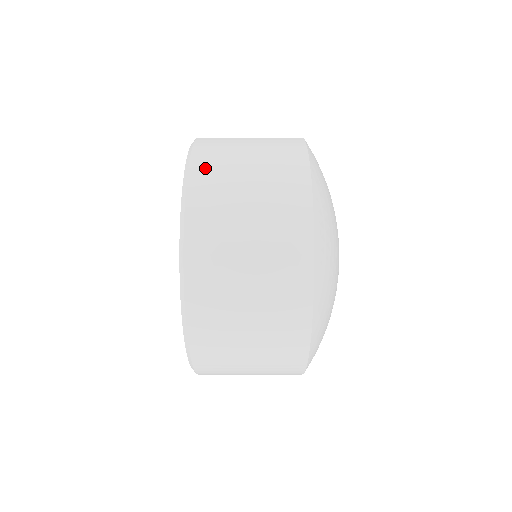
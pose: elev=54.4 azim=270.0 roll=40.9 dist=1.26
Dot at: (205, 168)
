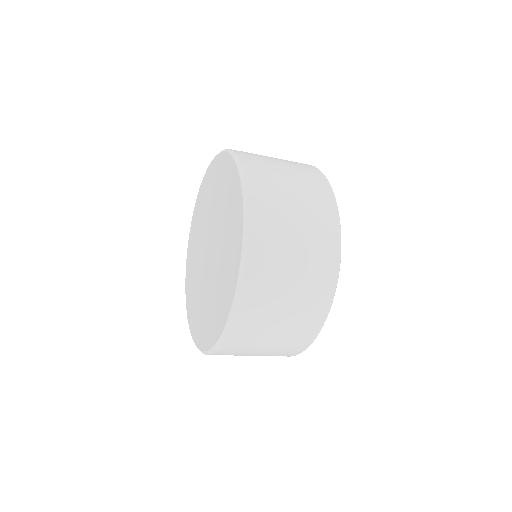
Dot at: (258, 179)
